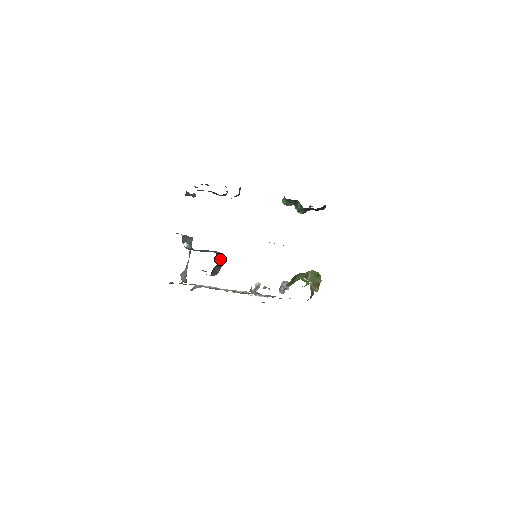
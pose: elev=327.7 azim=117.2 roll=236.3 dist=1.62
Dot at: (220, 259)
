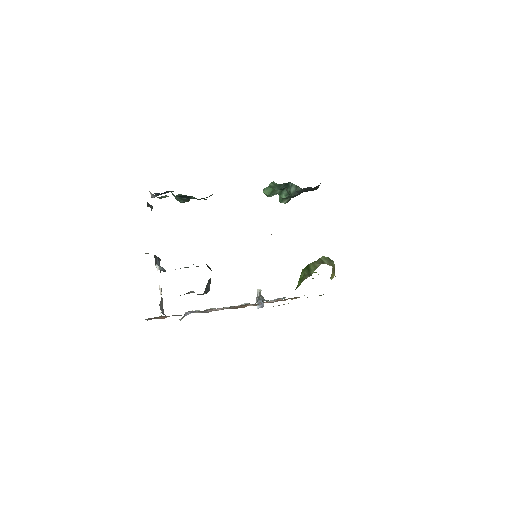
Dot at: occluded
